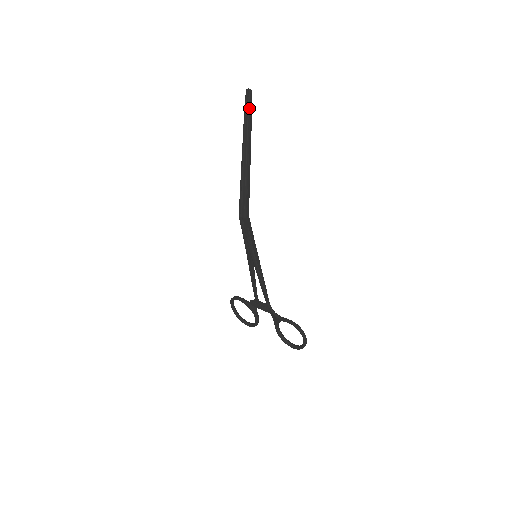
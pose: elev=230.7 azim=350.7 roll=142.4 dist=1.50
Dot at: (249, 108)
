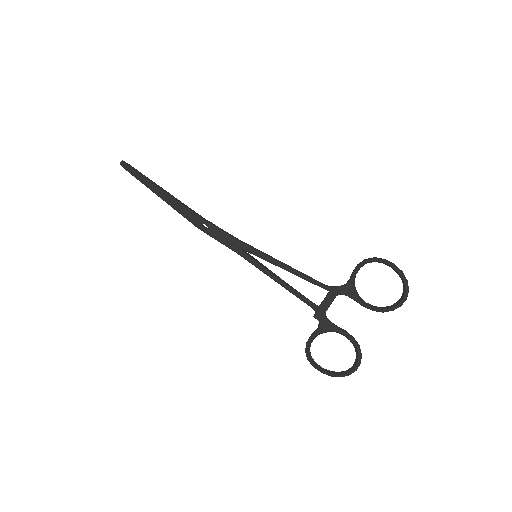
Dot at: (131, 167)
